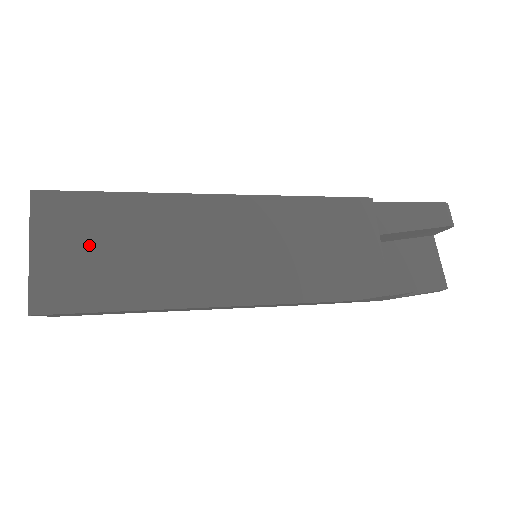
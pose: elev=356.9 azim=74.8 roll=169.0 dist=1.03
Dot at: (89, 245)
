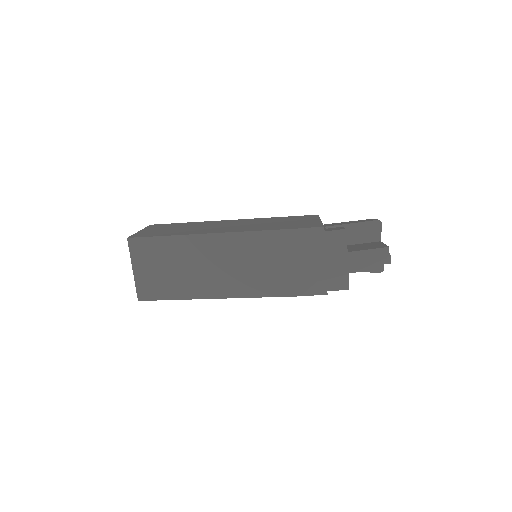
Dot at: (165, 229)
